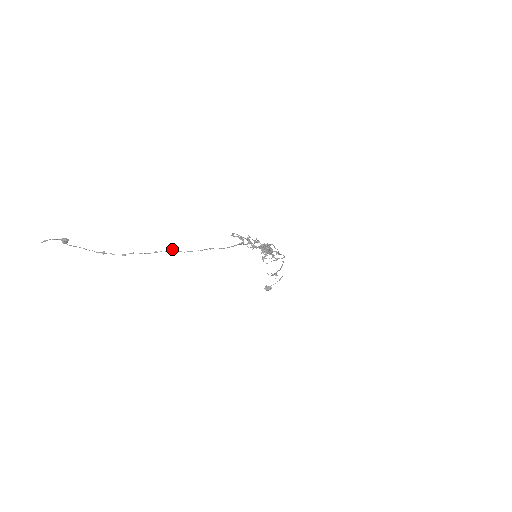
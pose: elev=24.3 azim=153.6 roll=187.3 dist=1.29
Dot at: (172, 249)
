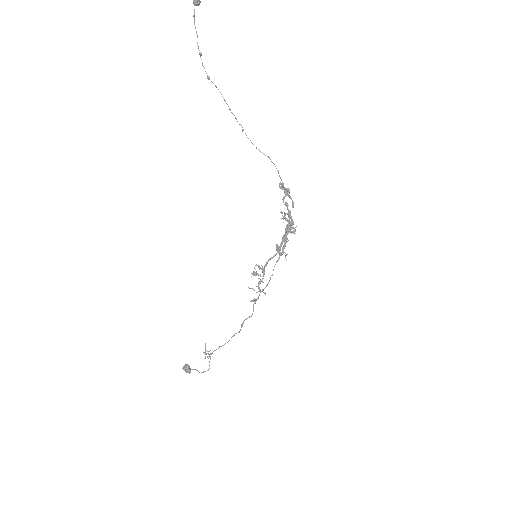
Dot at: occluded
